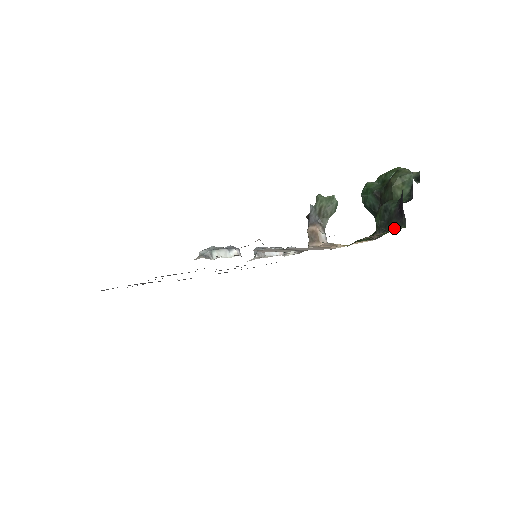
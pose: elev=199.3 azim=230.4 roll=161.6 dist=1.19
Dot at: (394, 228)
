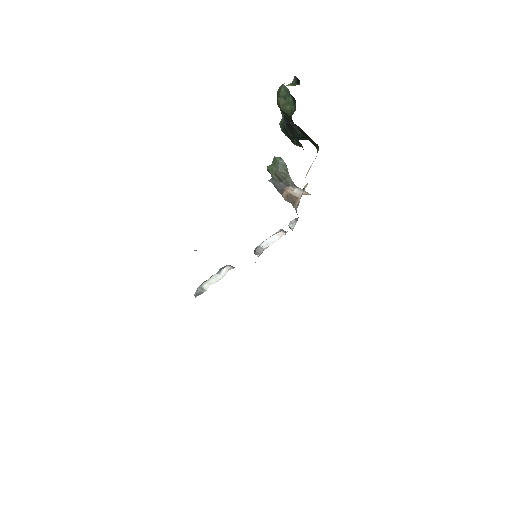
Dot at: (296, 137)
